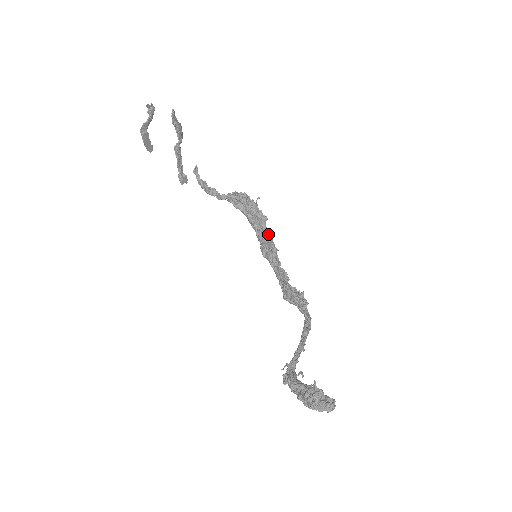
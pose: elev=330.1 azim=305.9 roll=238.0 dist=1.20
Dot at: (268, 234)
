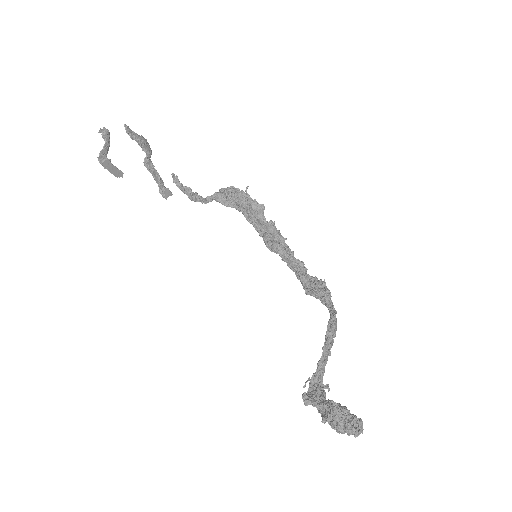
Dot at: (269, 224)
